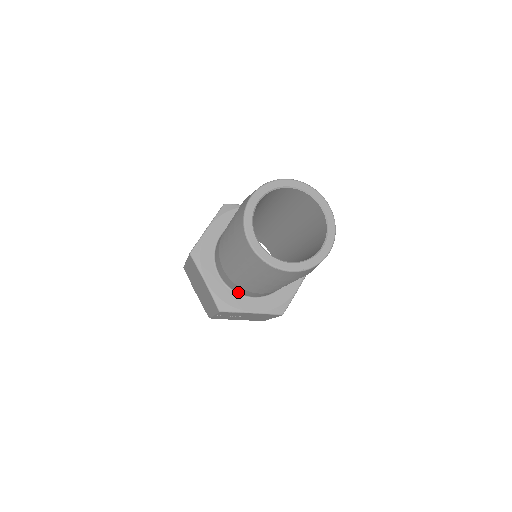
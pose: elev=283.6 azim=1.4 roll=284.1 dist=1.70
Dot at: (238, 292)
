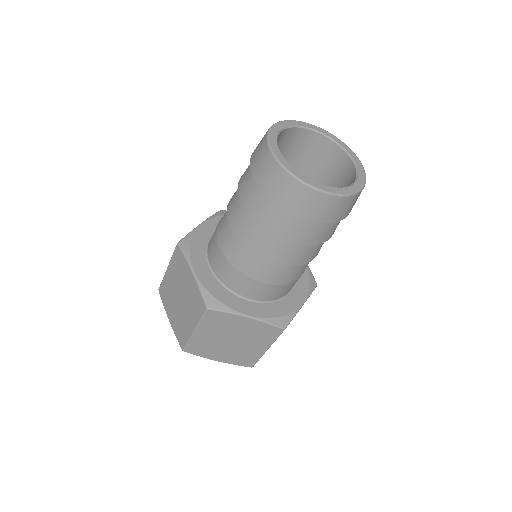
Dot at: (279, 297)
